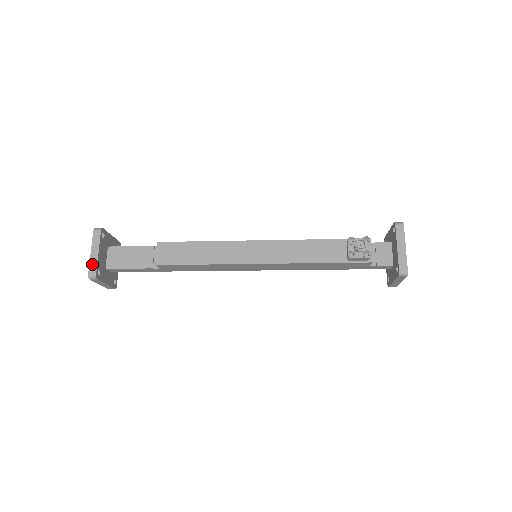
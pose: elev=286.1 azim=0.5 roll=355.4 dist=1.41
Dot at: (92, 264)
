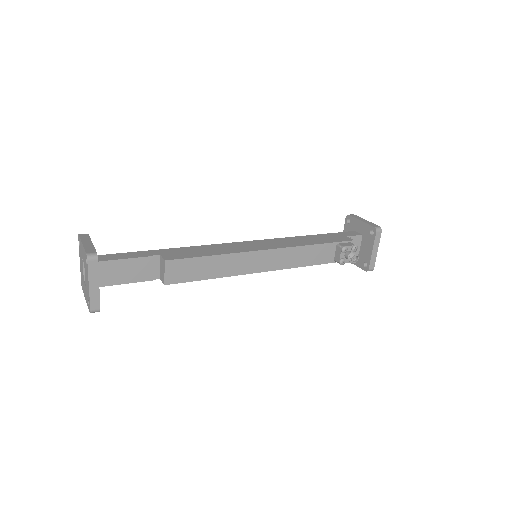
Dot at: (93, 299)
